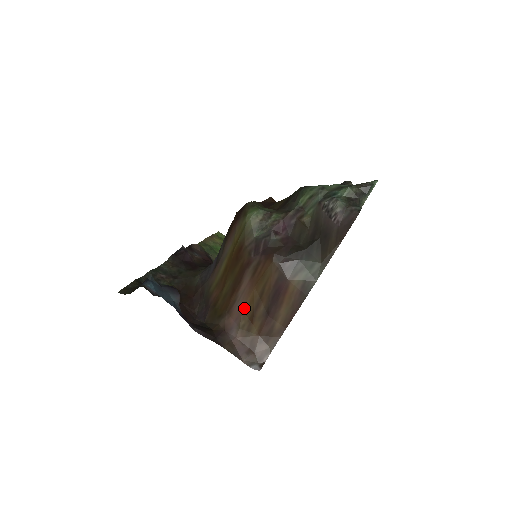
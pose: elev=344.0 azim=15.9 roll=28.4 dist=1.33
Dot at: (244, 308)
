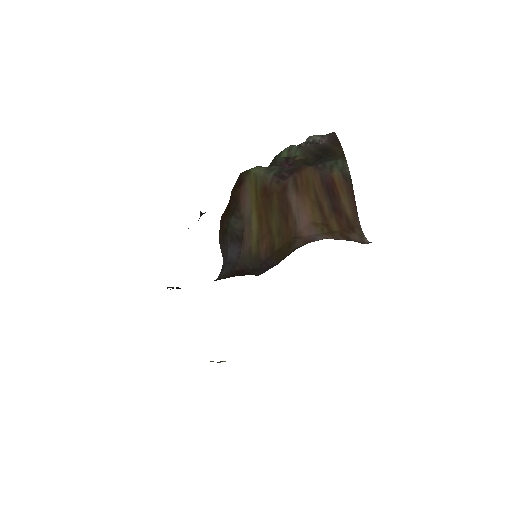
Dot at: (310, 218)
